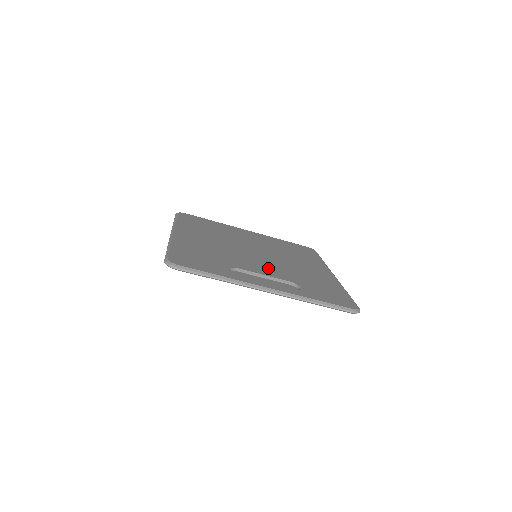
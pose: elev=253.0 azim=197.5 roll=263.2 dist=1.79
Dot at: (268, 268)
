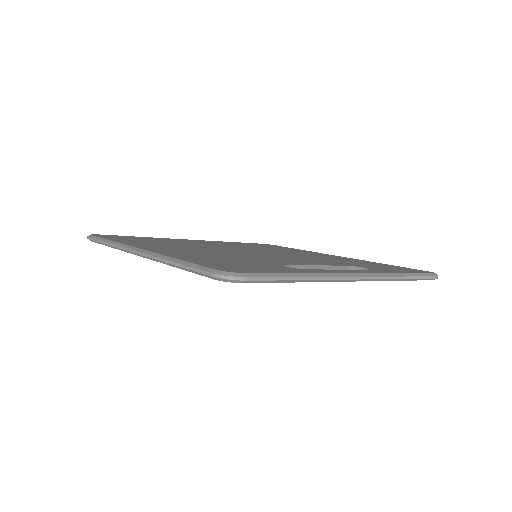
Dot at: (301, 260)
